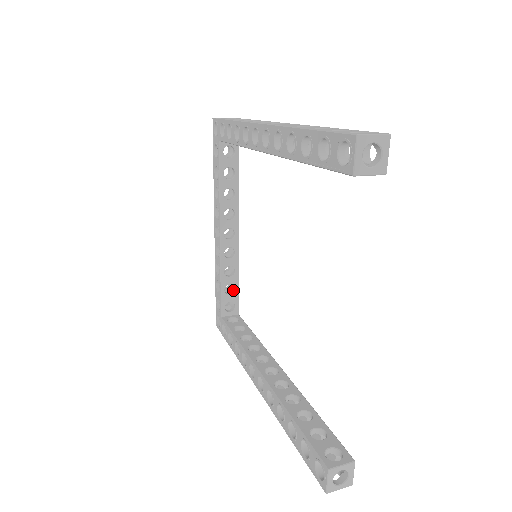
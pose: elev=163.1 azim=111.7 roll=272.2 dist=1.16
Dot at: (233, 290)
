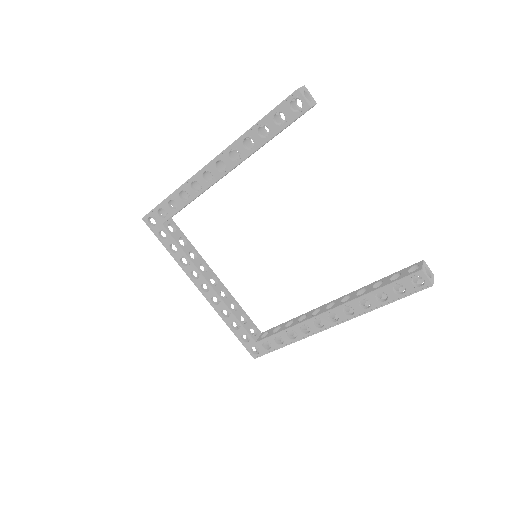
Dot at: (245, 319)
